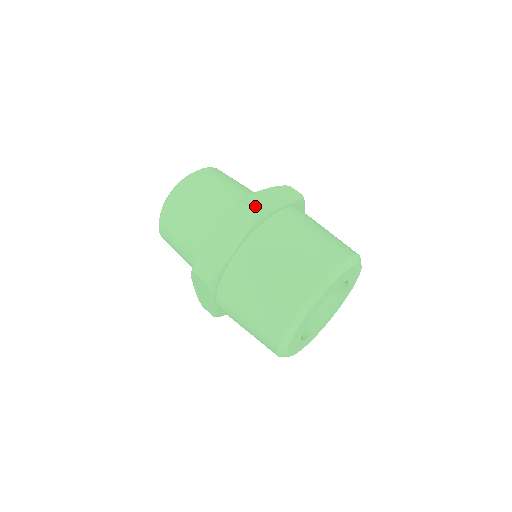
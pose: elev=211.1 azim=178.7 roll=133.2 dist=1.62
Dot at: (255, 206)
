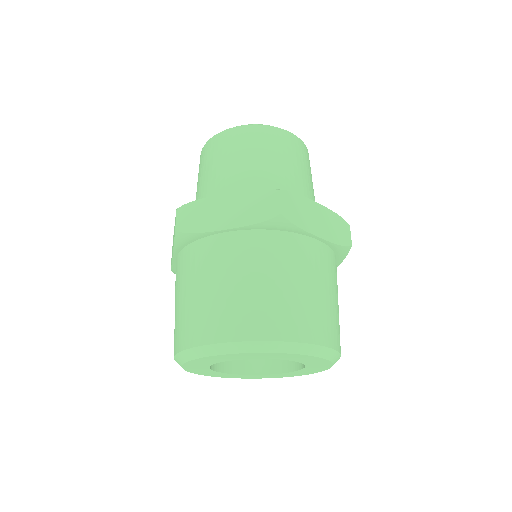
Dot at: (183, 221)
